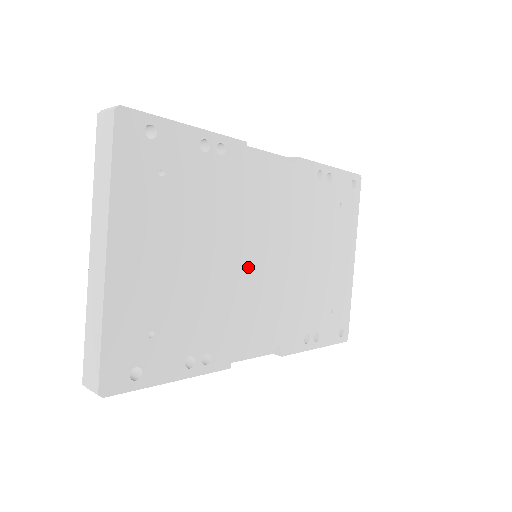
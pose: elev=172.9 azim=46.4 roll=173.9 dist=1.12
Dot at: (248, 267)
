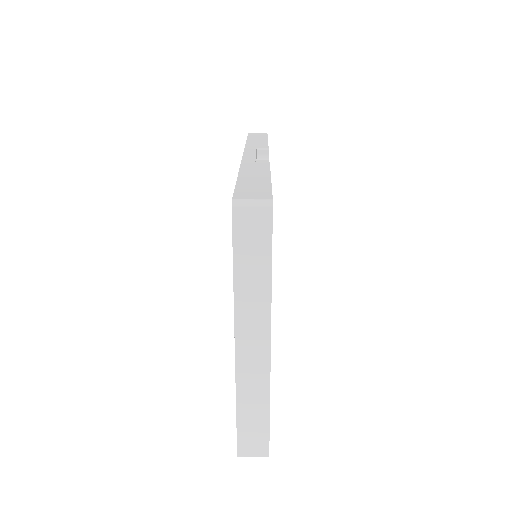
Dot at: occluded
